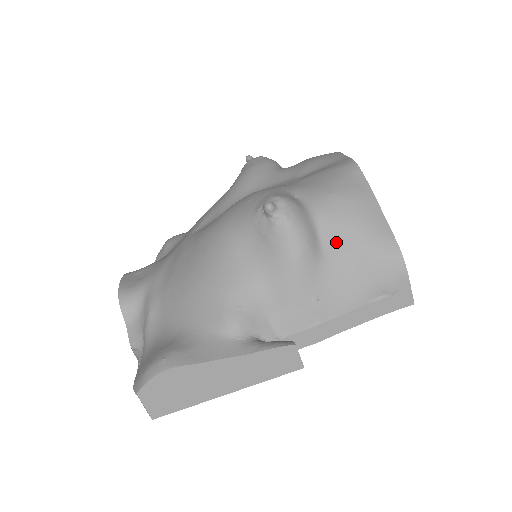
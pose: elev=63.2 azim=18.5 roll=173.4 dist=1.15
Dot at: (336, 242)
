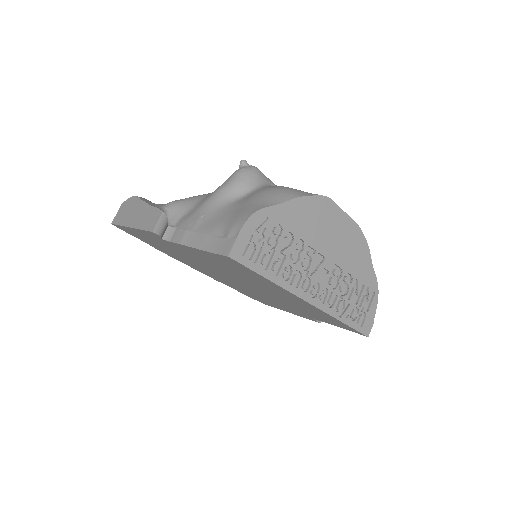
Dot at: (246, 198)
